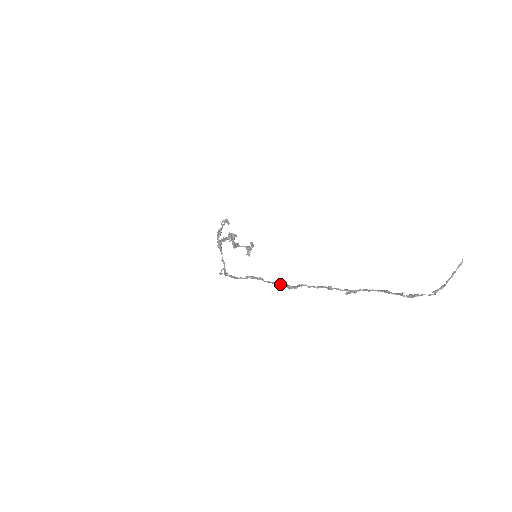
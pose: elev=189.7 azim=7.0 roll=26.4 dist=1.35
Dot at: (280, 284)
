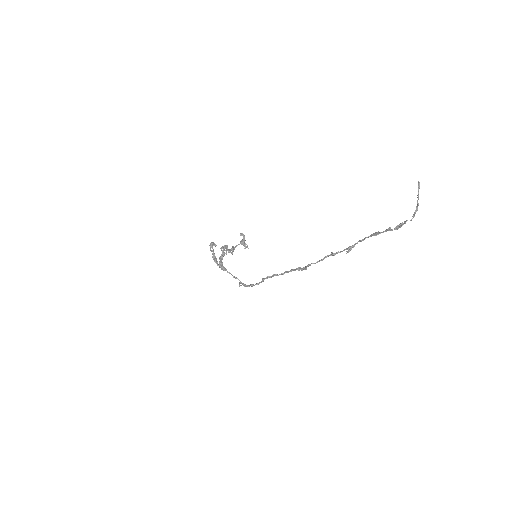
Dot at: occluded
